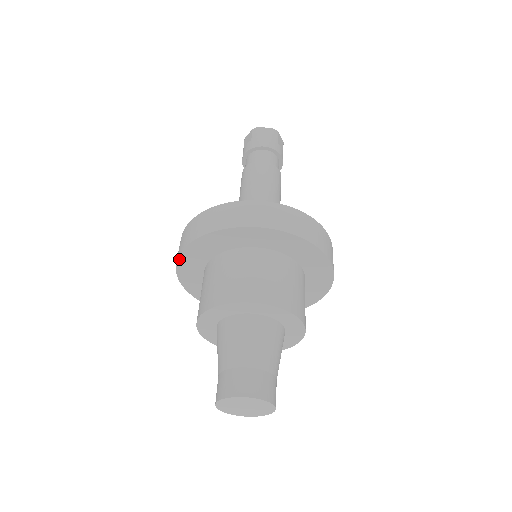
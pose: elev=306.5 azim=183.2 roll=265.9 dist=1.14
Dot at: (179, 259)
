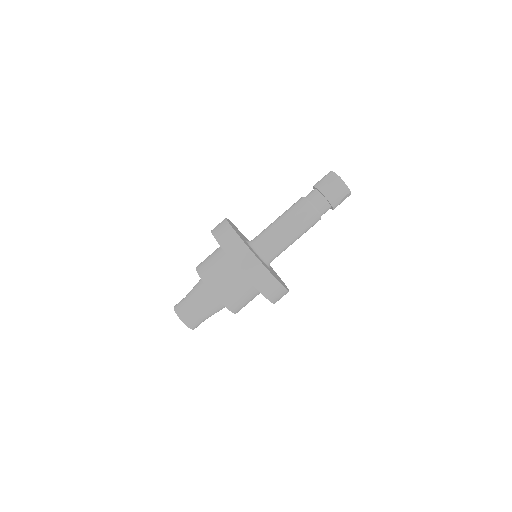
Dot at: (214, 236)
